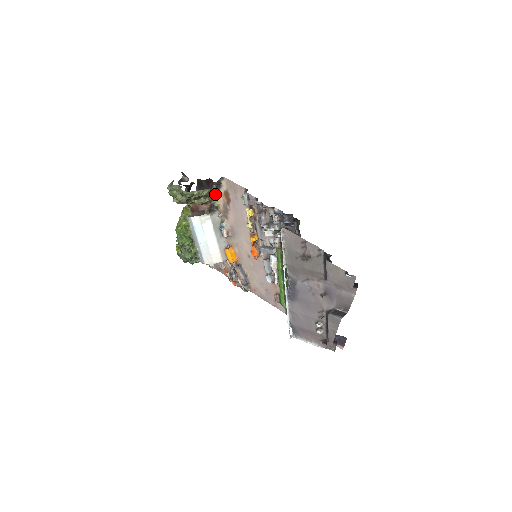
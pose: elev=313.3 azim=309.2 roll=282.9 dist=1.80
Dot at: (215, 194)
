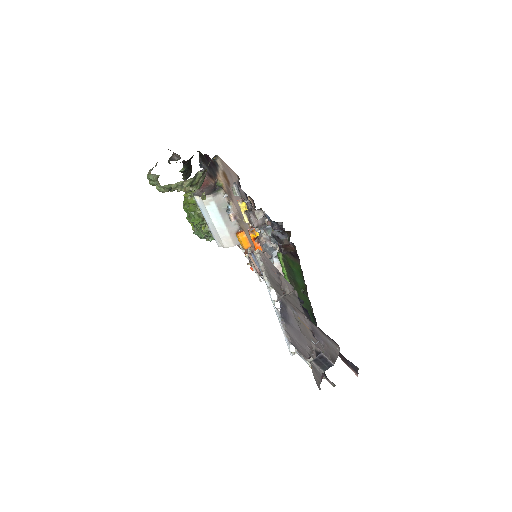
Dot at: (216, 171)
